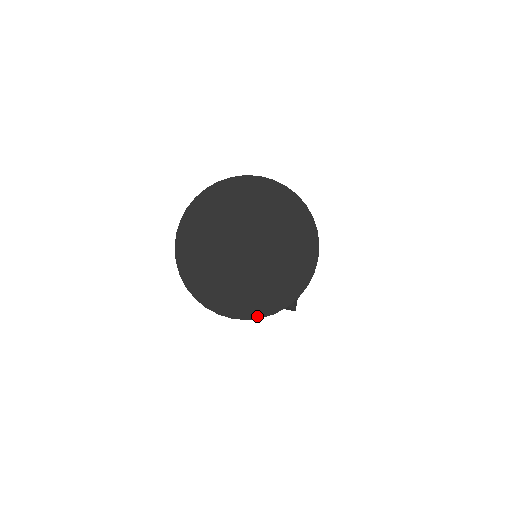
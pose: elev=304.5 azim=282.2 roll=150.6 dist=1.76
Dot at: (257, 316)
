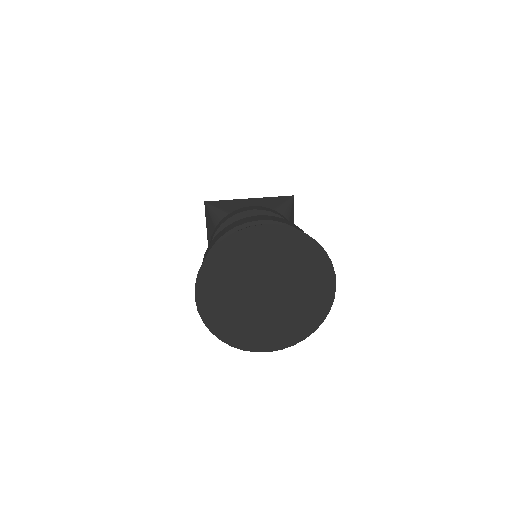
Dot at: (290, 344)
